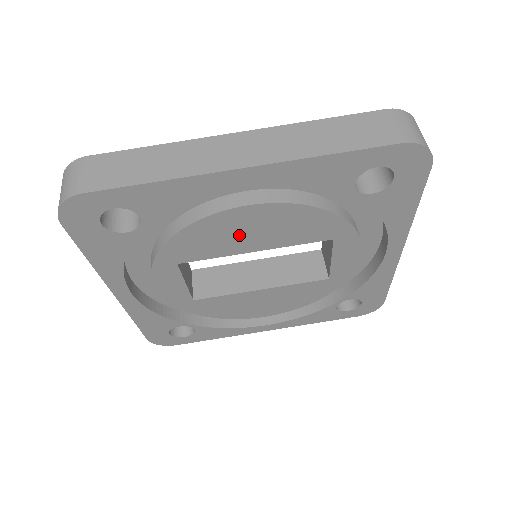
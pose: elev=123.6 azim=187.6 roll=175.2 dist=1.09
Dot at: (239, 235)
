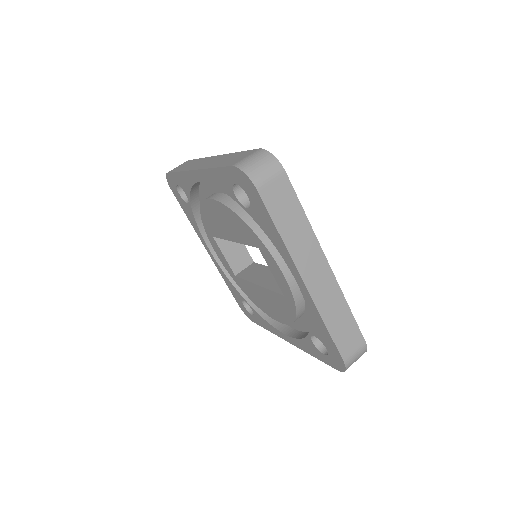
Dot at: (220, 223)
